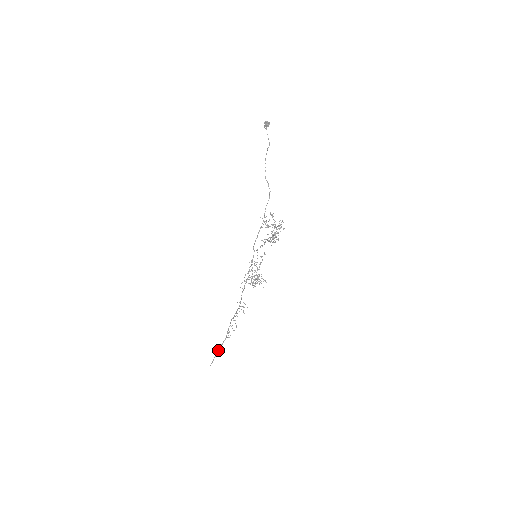
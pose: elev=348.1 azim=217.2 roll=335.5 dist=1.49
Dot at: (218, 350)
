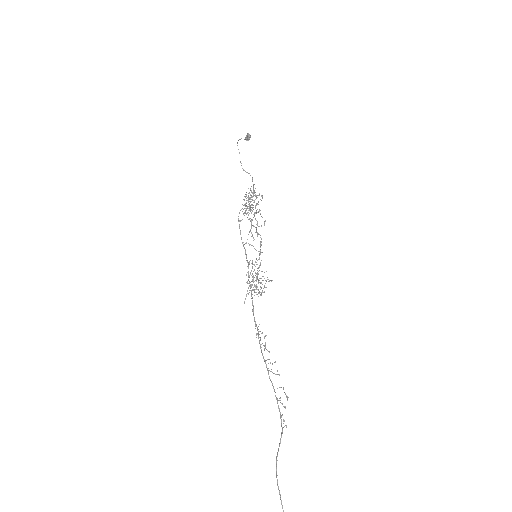
Dot at: (276, 459)
